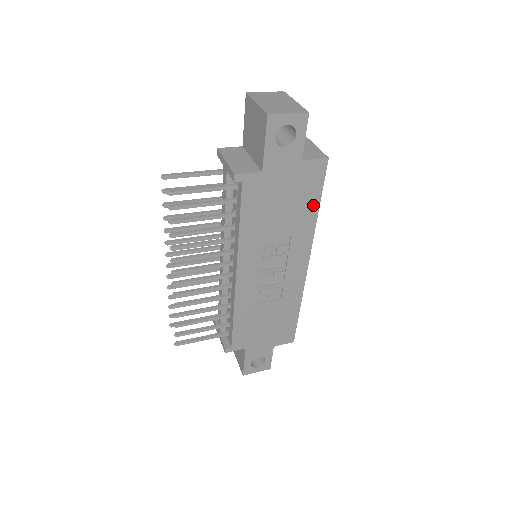
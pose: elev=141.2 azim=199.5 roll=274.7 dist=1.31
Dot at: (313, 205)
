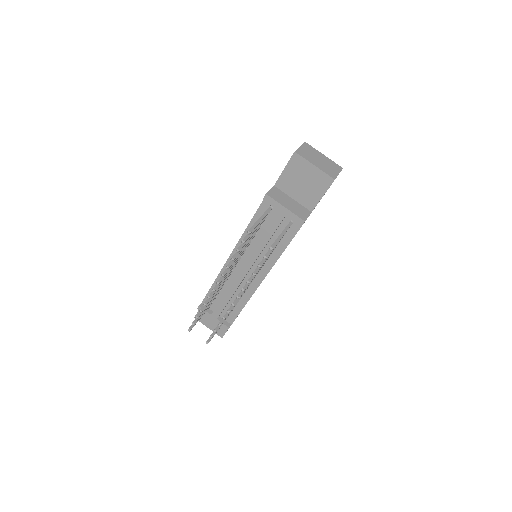
Dot at: occluded
